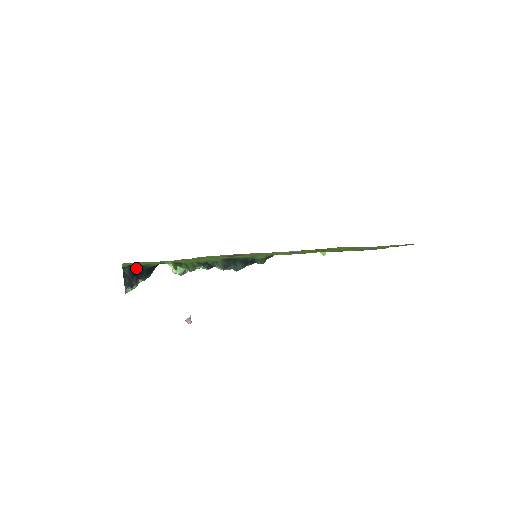
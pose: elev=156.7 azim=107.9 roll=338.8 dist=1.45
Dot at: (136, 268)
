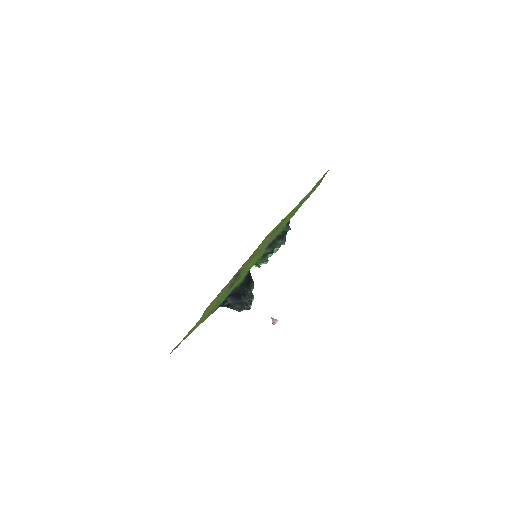
Dot at: (234, 292)
